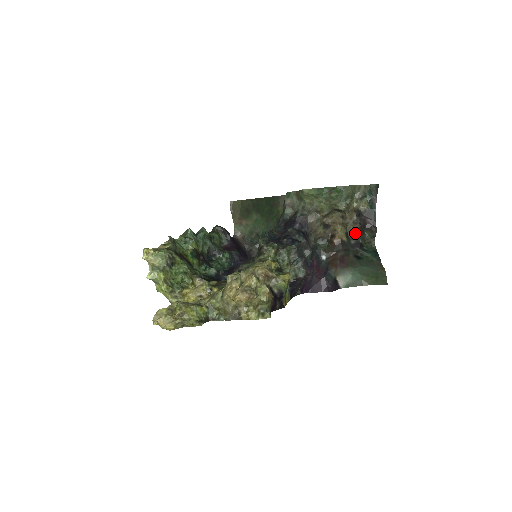
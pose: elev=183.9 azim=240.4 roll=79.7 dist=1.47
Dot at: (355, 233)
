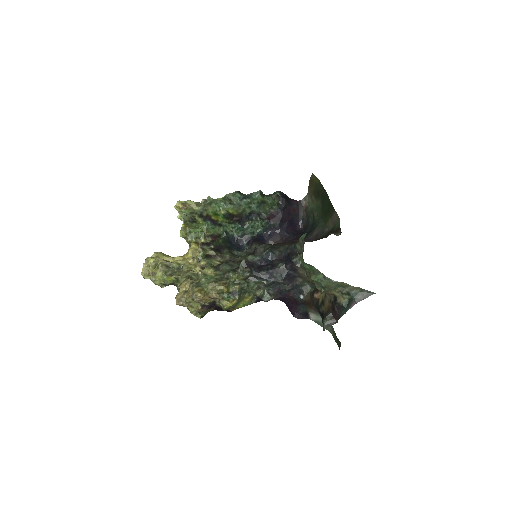
Dot at: (325, 307)
